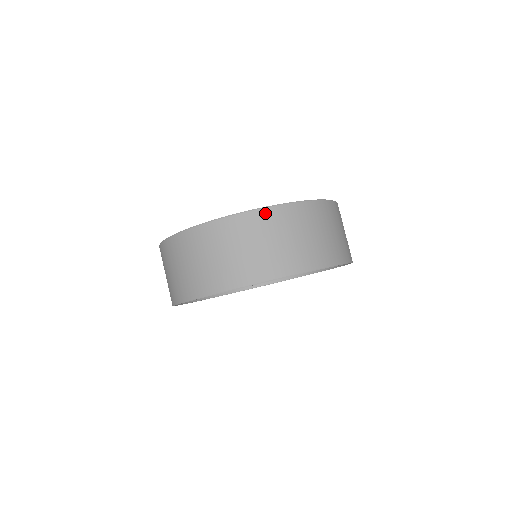
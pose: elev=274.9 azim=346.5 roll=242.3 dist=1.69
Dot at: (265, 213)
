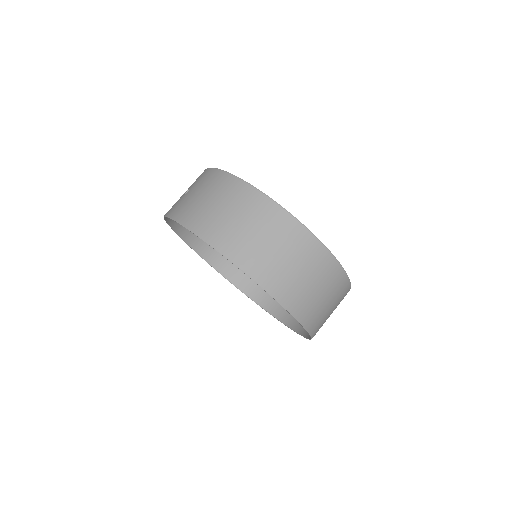
Dot at: (346, 283)
